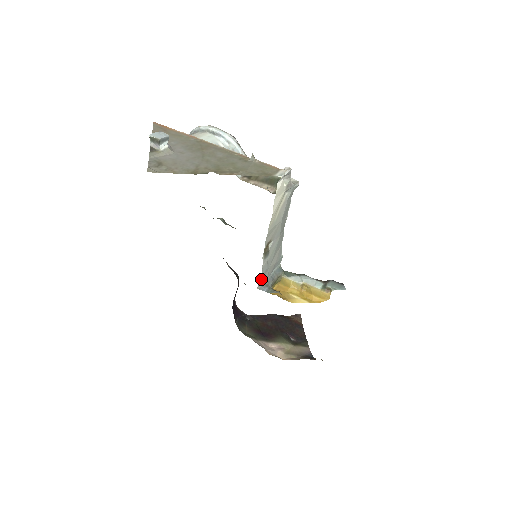
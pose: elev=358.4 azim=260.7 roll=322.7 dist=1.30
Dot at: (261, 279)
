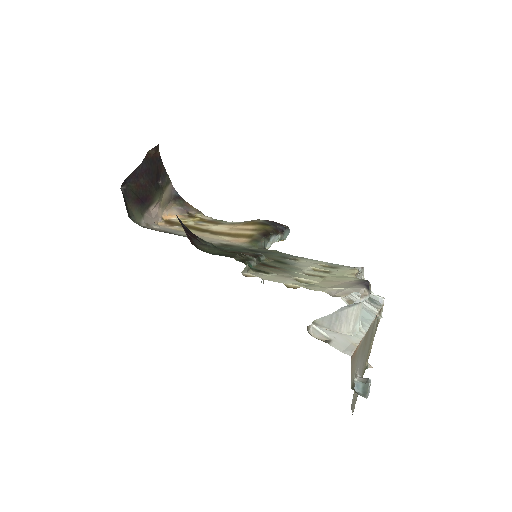
Dot at: occluded
